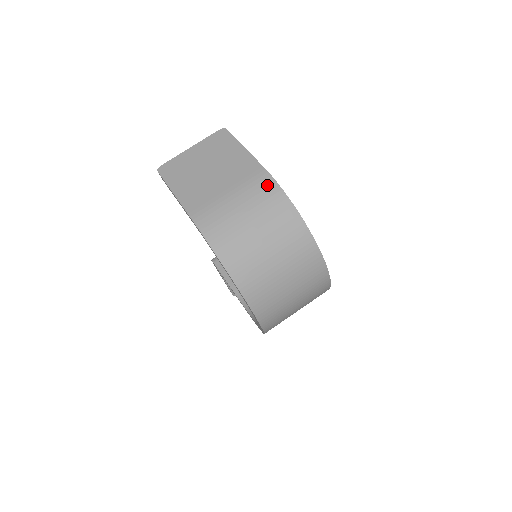
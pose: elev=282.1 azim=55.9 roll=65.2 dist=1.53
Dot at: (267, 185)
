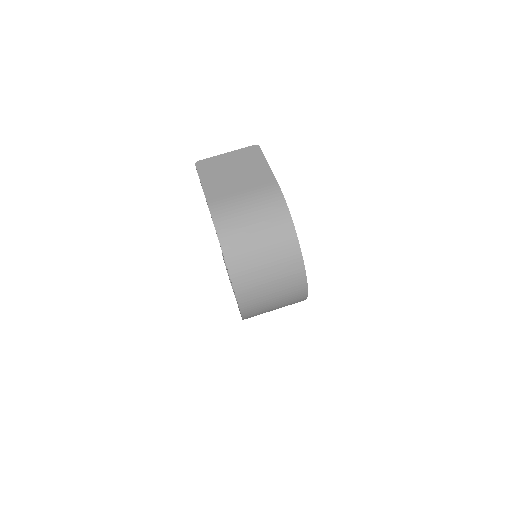
Dot at: (275, 196)
